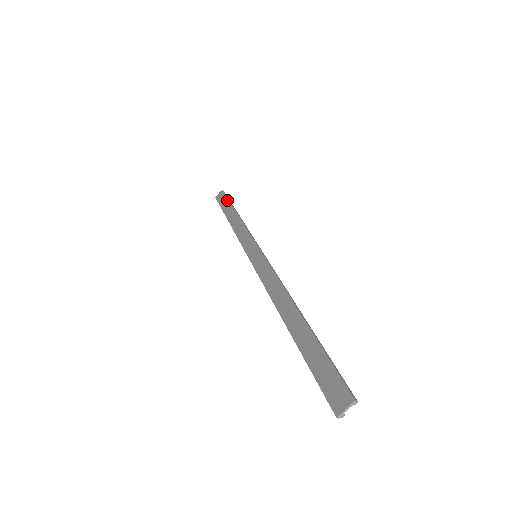
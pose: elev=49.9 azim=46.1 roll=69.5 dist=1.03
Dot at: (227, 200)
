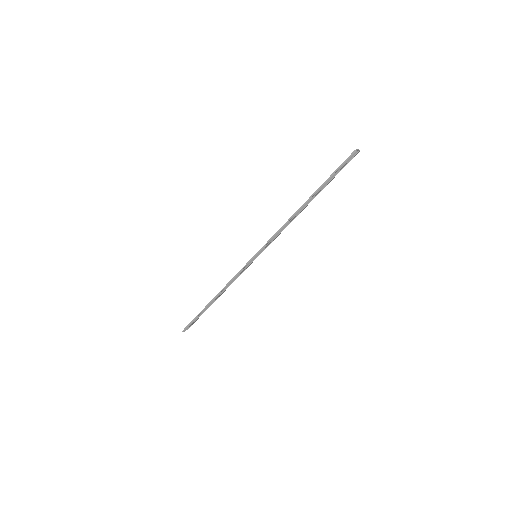
Dot at: occluded
